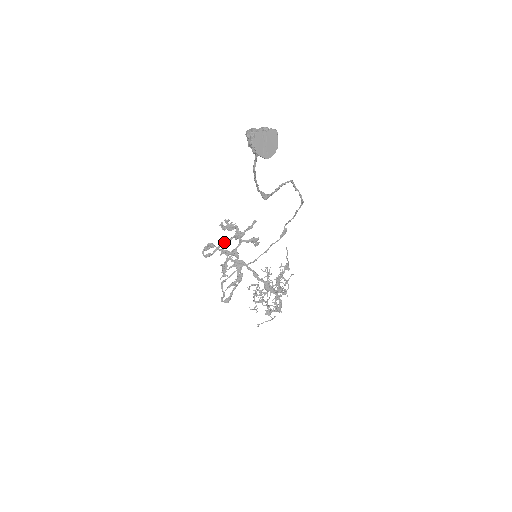
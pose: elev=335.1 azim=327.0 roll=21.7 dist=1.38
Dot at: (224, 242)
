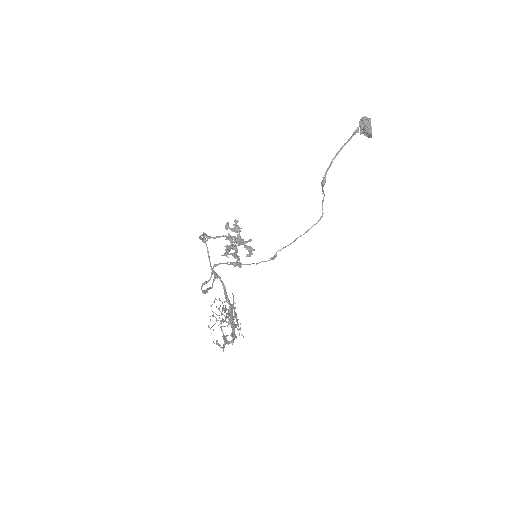
Dot at: (227, 236)
